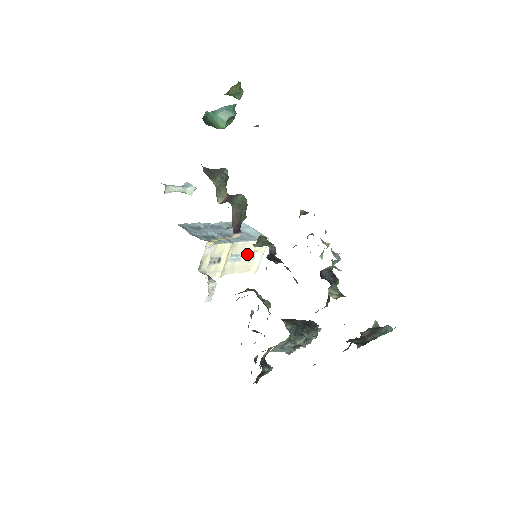
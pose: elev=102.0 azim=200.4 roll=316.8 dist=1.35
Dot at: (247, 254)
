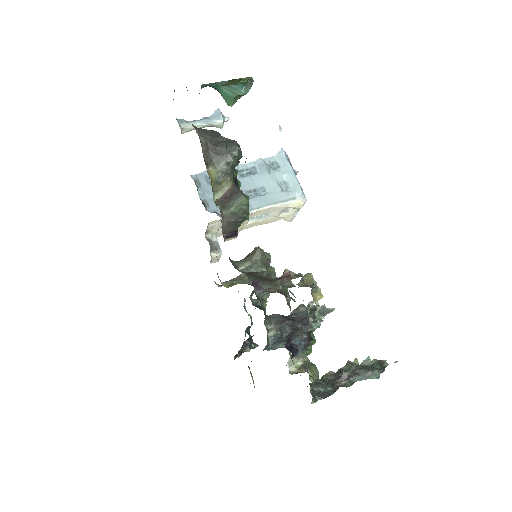
Dot at: (275, 212)
